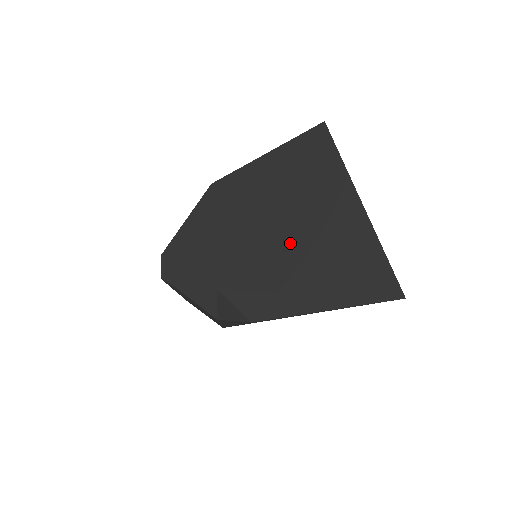
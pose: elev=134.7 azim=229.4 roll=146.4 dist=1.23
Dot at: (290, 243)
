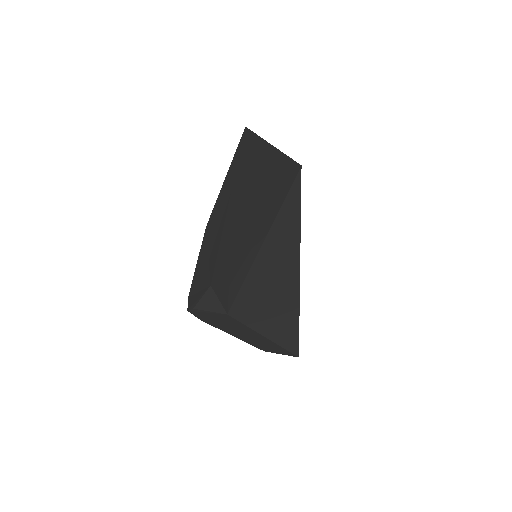
Dot at: (240, 212)
